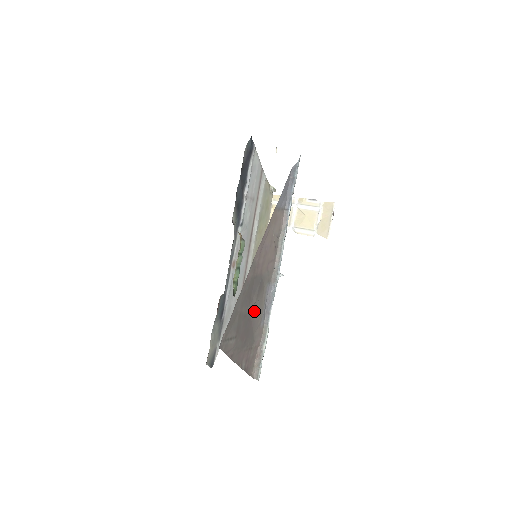
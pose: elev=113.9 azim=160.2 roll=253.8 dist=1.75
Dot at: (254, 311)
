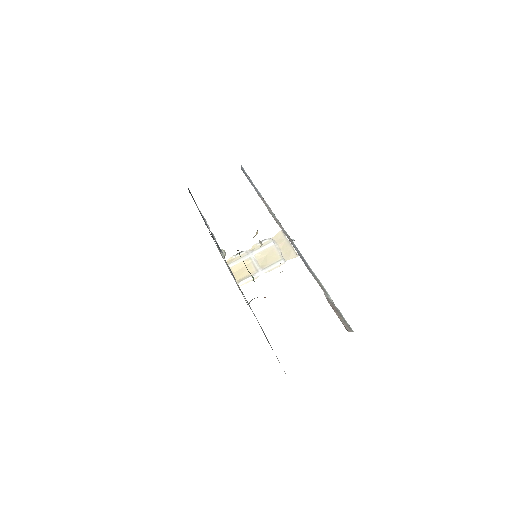
Dot at: occluded
